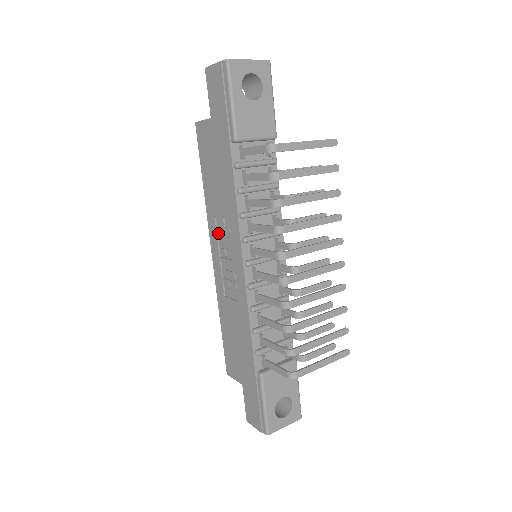
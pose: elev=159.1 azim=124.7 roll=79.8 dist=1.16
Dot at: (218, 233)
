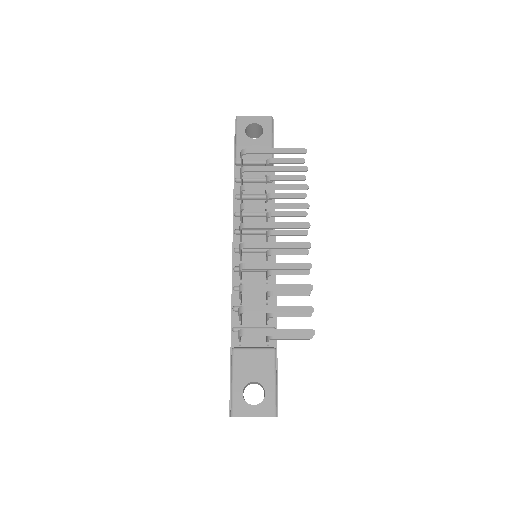
Dot at: occluded
